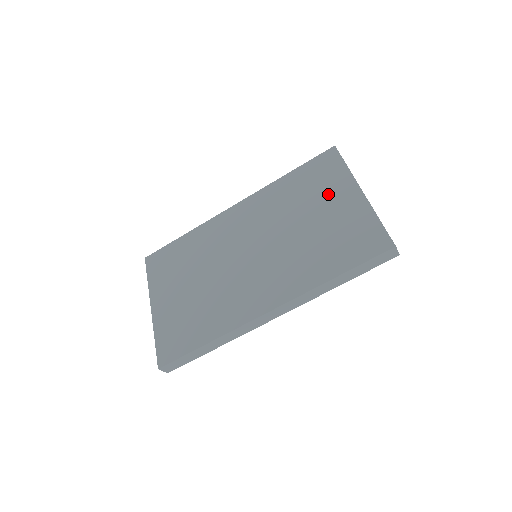
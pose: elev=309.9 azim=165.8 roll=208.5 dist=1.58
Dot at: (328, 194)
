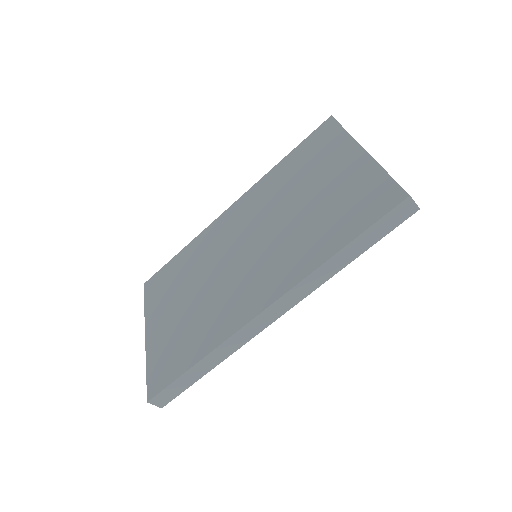
Dot at: (326, 165)
